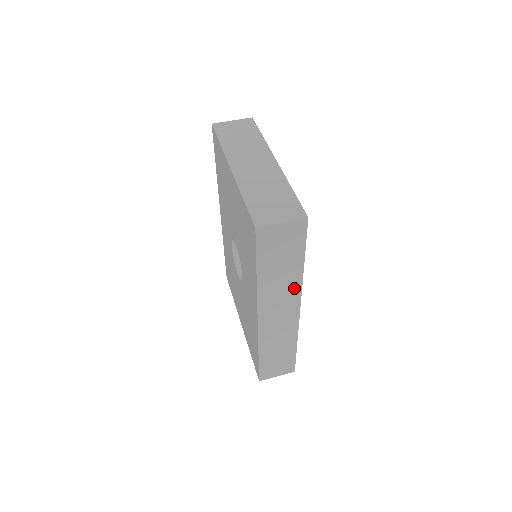
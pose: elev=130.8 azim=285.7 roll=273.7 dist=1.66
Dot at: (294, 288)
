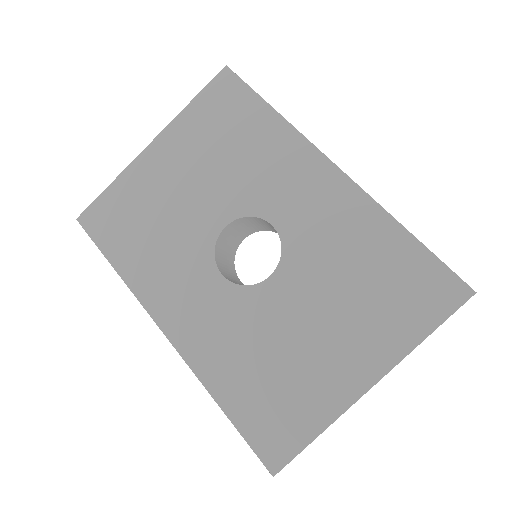
Dot at: occluded
